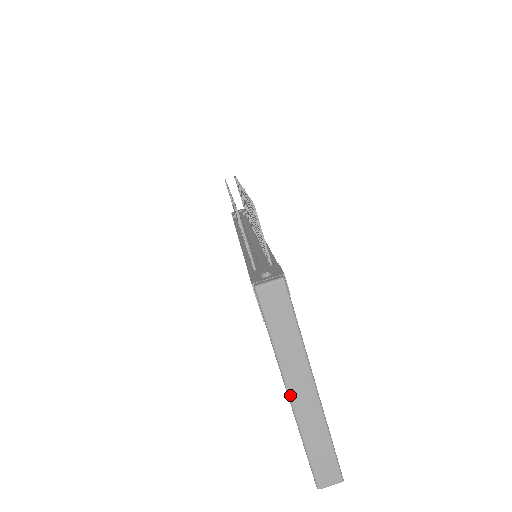
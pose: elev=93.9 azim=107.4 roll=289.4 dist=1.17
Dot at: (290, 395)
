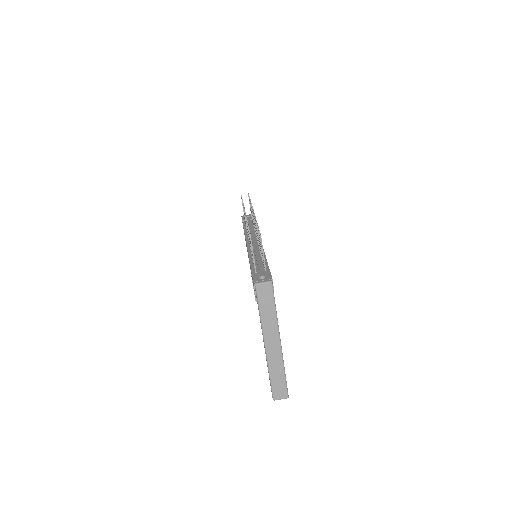
Dot at: (265, 345)
